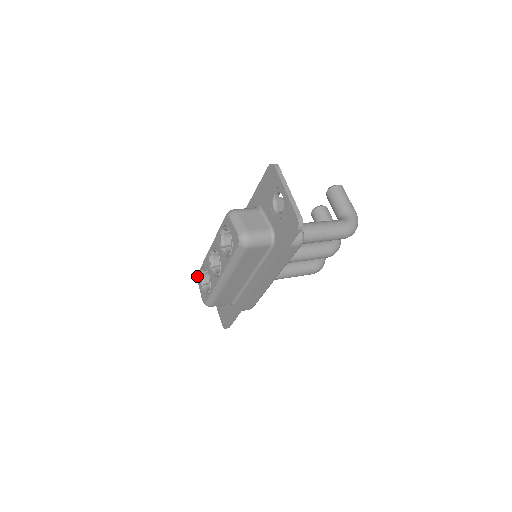
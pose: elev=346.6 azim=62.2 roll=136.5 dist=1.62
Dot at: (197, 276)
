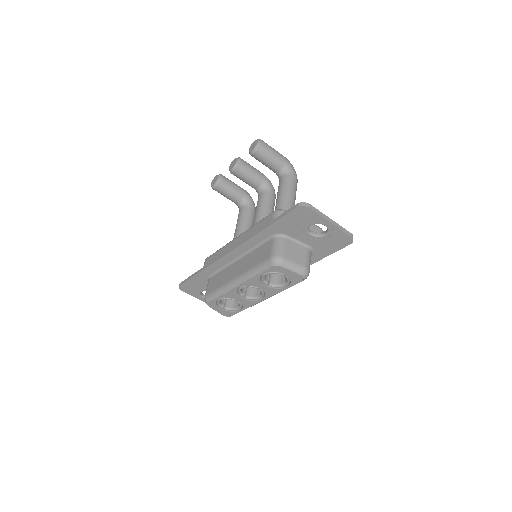
Dot at: (208, 305)
